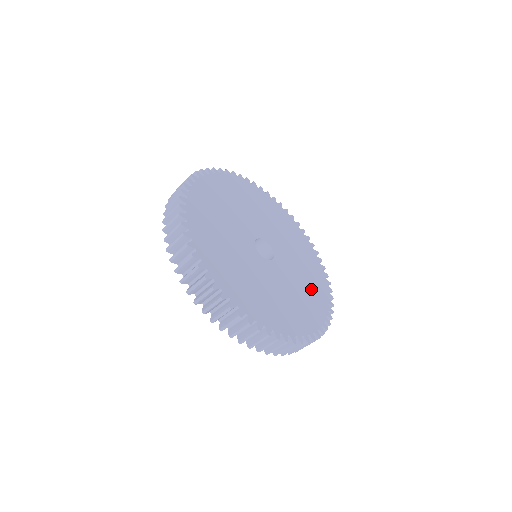
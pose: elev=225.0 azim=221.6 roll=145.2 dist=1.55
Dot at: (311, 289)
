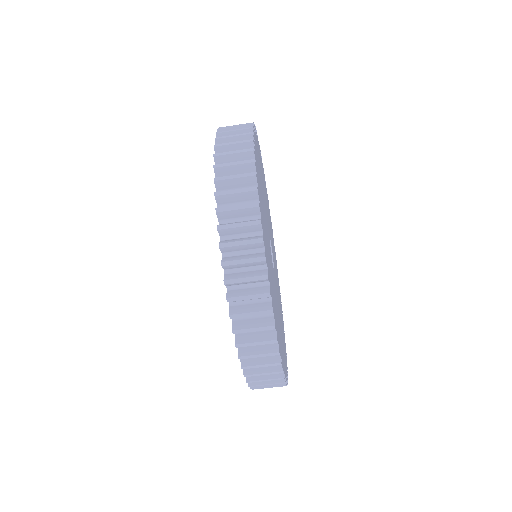
Dot at: (282, 337)
